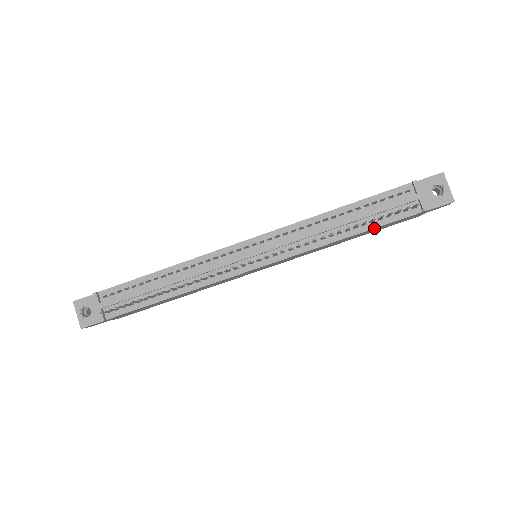
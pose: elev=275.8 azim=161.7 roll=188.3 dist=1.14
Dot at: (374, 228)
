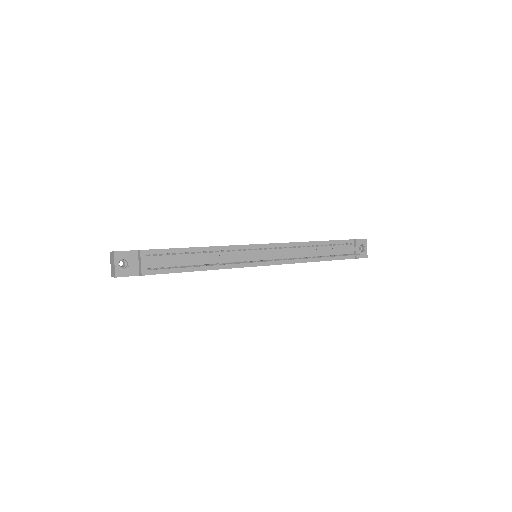
Dot at: (331, 260)
